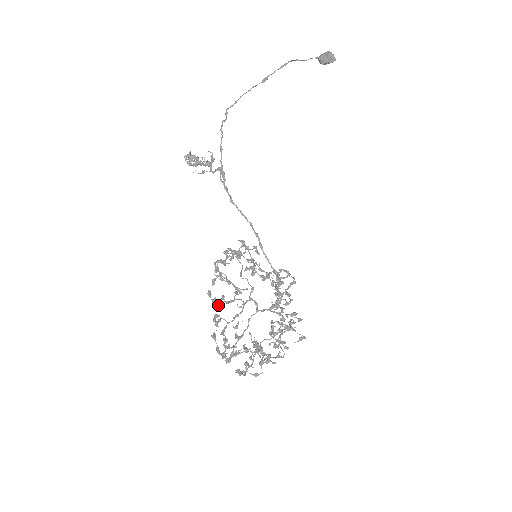
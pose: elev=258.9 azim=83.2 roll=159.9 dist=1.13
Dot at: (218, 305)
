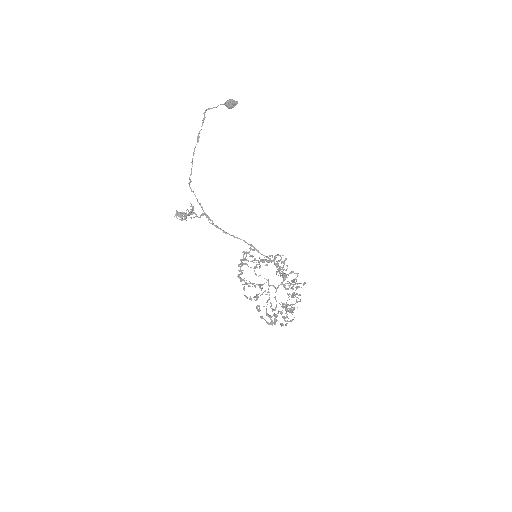
Dot at: occluded
